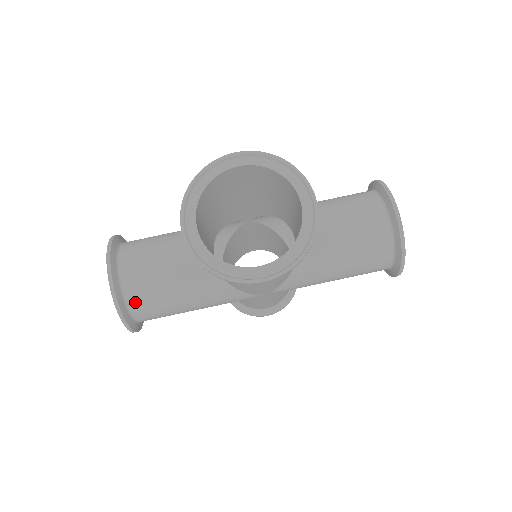
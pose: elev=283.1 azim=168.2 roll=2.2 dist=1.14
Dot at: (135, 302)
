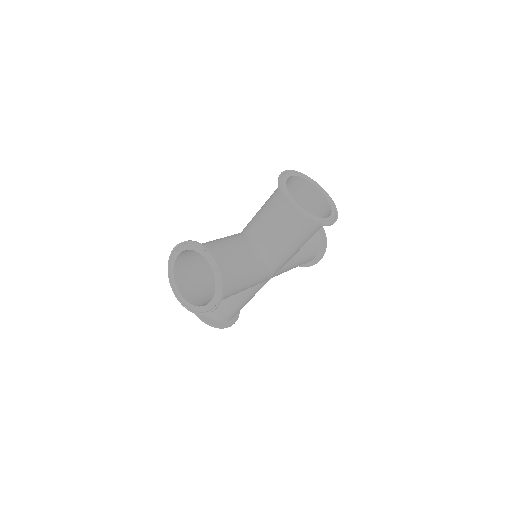
Dot at: (225, 277)
